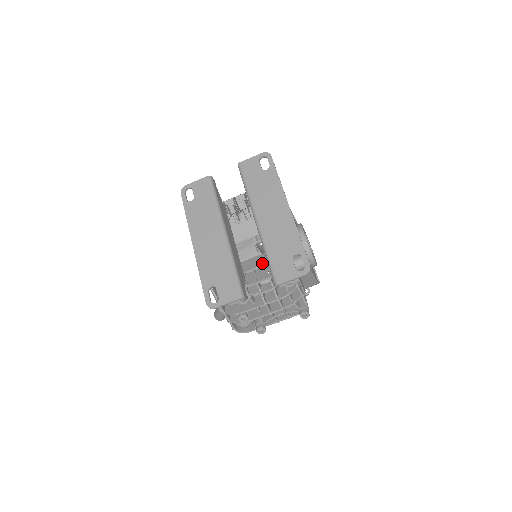
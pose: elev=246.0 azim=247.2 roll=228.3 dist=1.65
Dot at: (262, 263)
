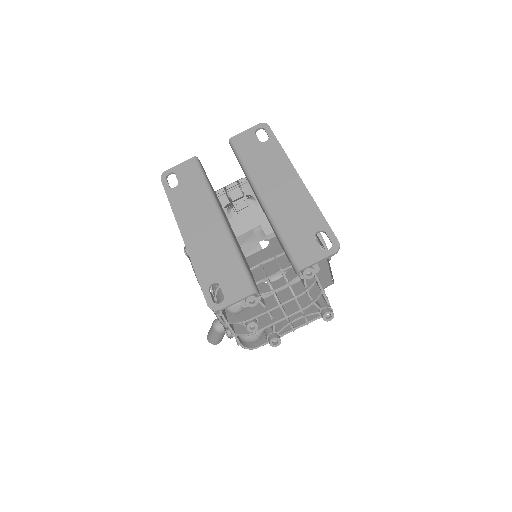
Dot at: (269, 256)
